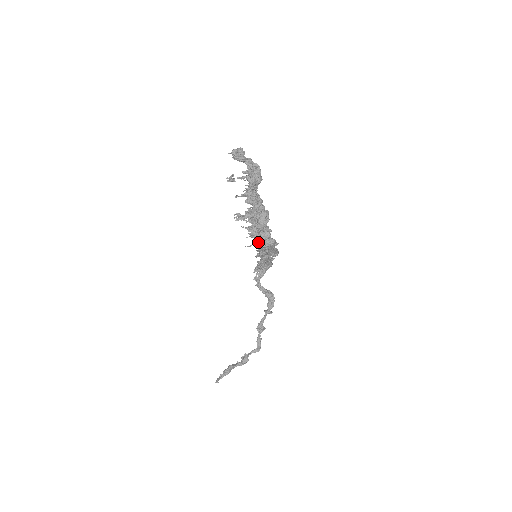
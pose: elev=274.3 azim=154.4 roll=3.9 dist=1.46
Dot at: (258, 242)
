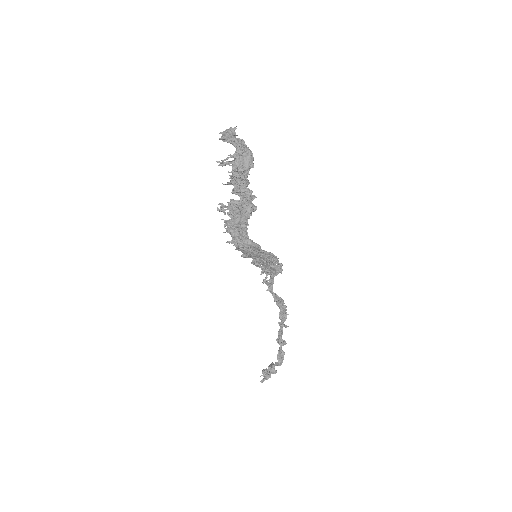
Dot at: (231, 240)
